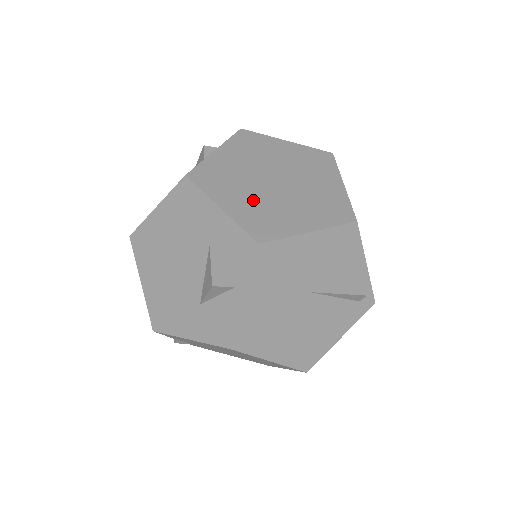
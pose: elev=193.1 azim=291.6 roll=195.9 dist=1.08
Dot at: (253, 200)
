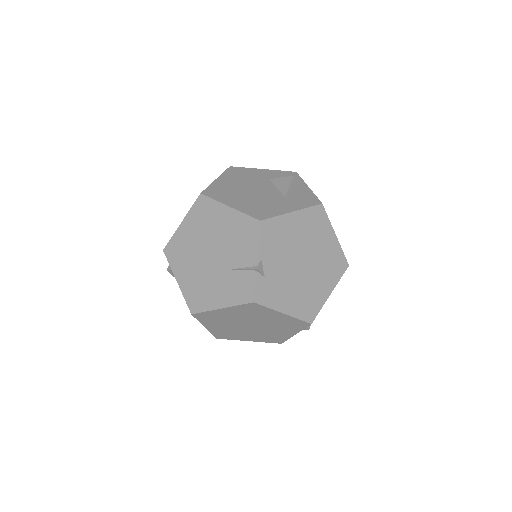
Dot at: occluded
